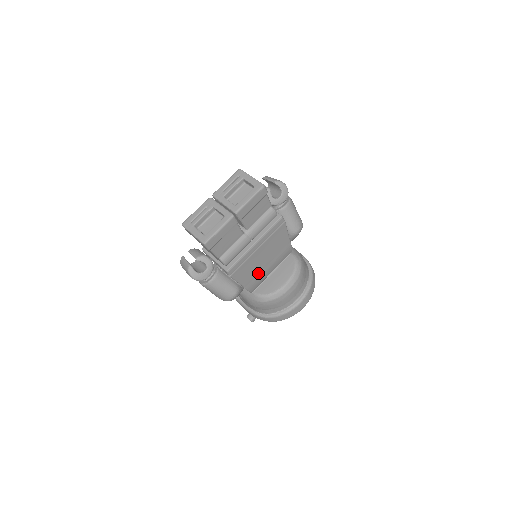
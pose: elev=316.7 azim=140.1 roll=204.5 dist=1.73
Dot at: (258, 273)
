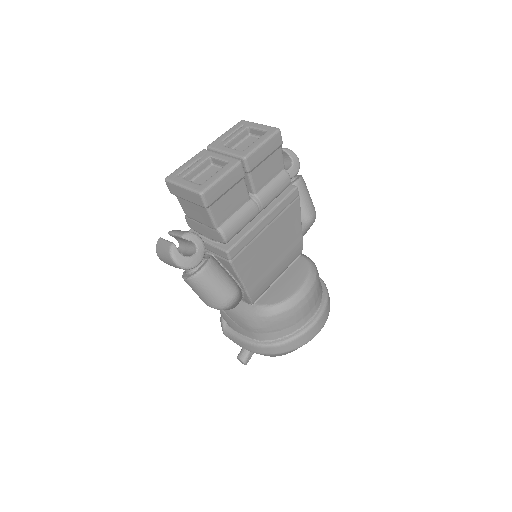
Dot at: (263, 271)
